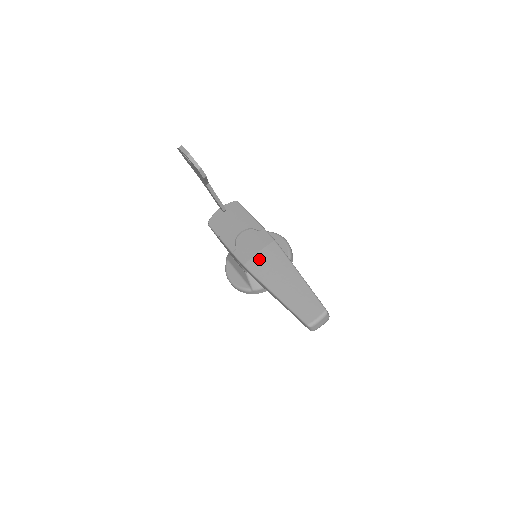
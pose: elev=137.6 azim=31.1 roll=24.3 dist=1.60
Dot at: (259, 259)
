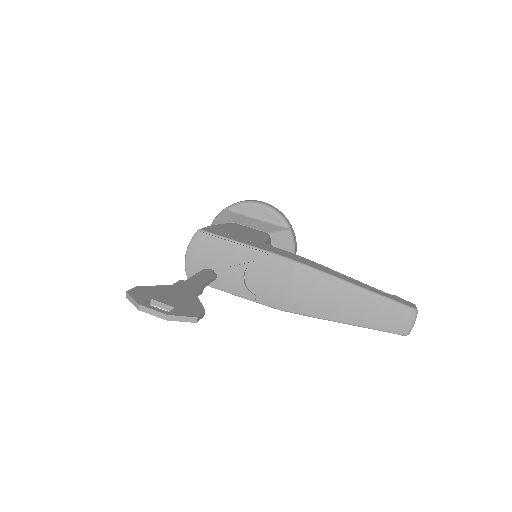
Dot at: (296, 296)
